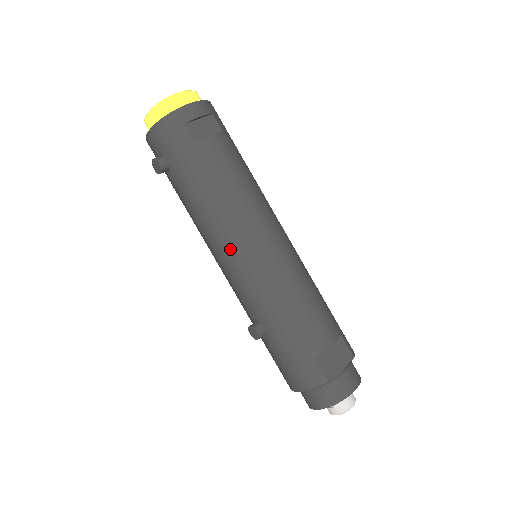
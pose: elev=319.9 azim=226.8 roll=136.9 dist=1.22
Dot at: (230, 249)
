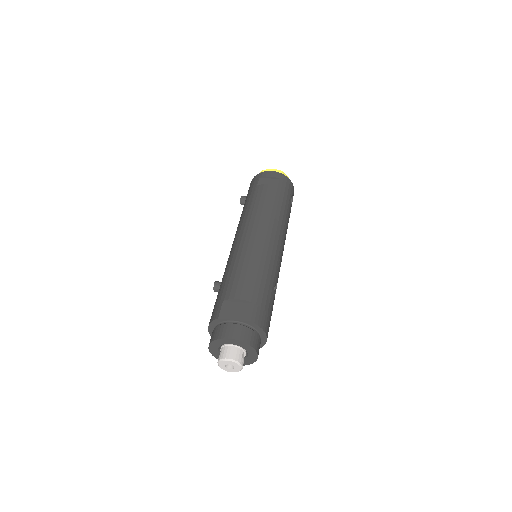
Dot at: (235, 236)
